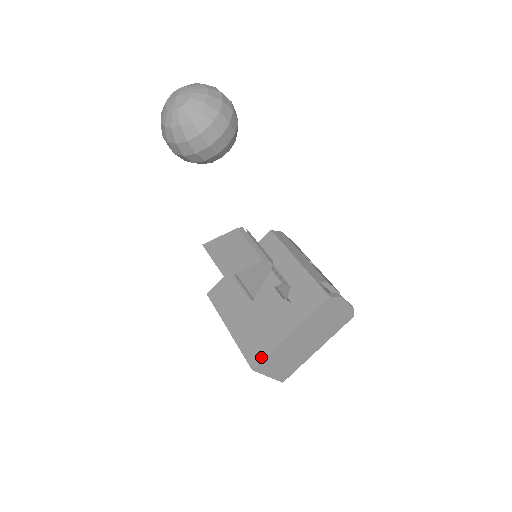
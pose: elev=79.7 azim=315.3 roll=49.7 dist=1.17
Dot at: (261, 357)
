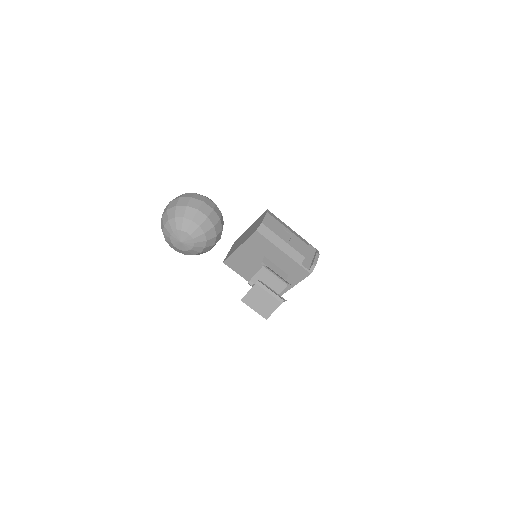
Dot at: occluded
